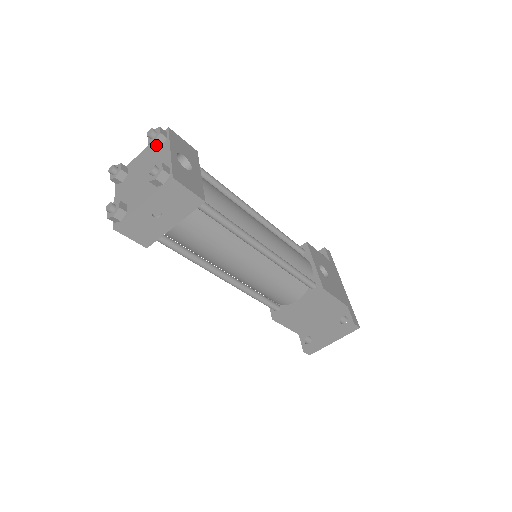
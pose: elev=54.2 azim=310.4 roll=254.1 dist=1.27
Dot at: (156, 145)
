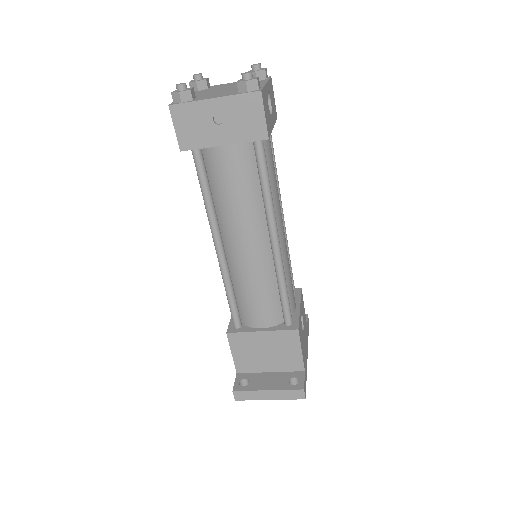
Dot at: occluded
